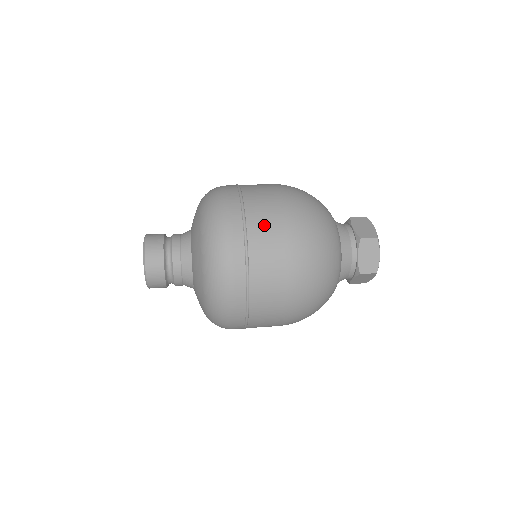
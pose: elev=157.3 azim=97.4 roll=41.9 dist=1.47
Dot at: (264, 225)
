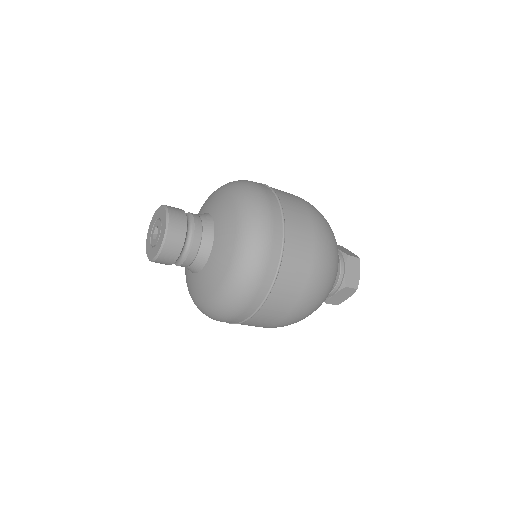
Dot at: occluded
